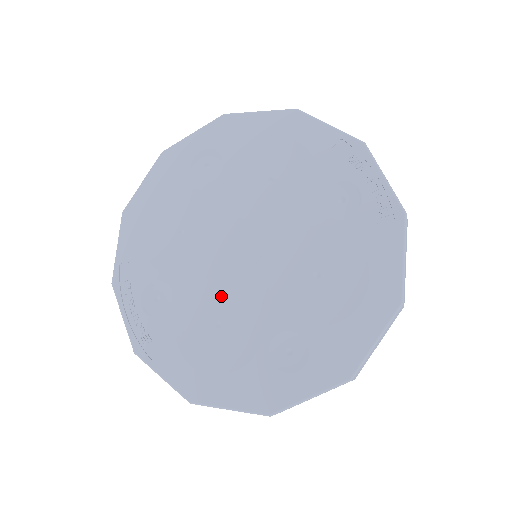
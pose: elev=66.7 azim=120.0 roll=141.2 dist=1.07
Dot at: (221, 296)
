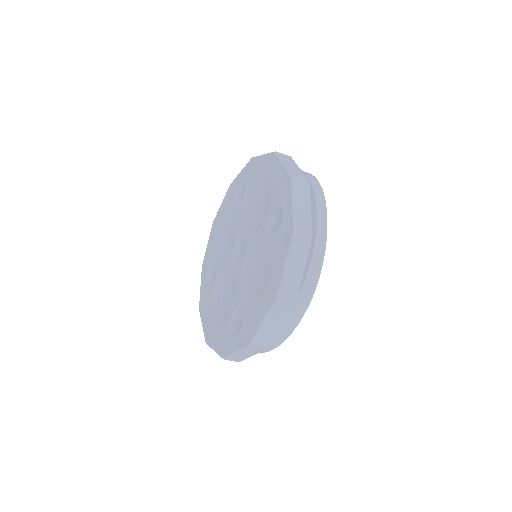
Dot at: (227, 280)
